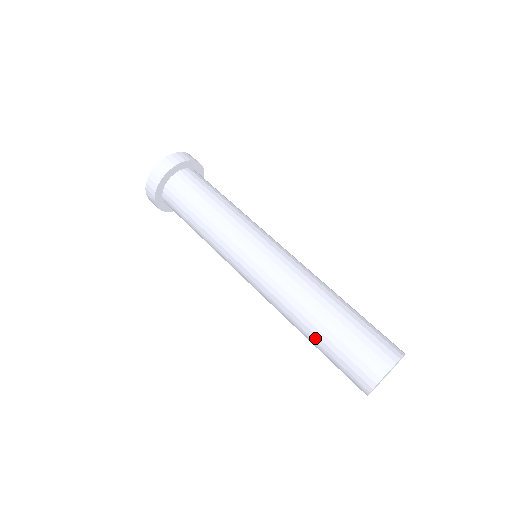
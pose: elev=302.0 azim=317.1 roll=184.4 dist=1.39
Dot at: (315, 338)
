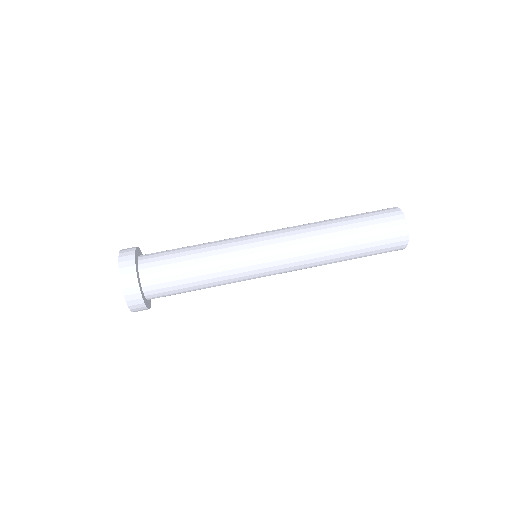
Dot at: (352, 257)
